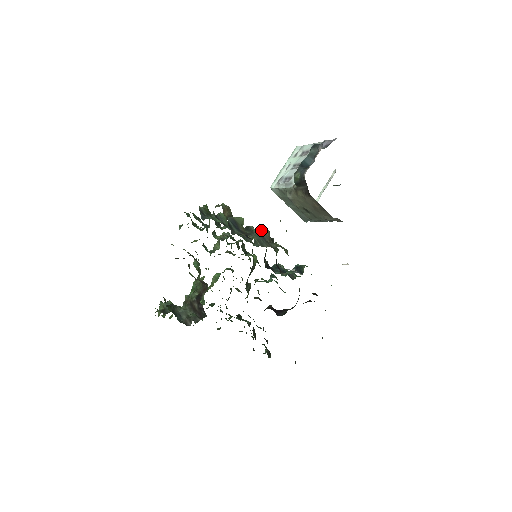
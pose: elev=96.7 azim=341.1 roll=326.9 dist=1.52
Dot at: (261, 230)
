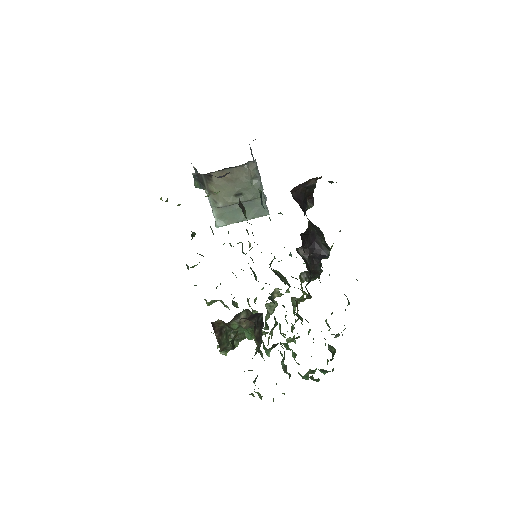
Dot at: occluded
